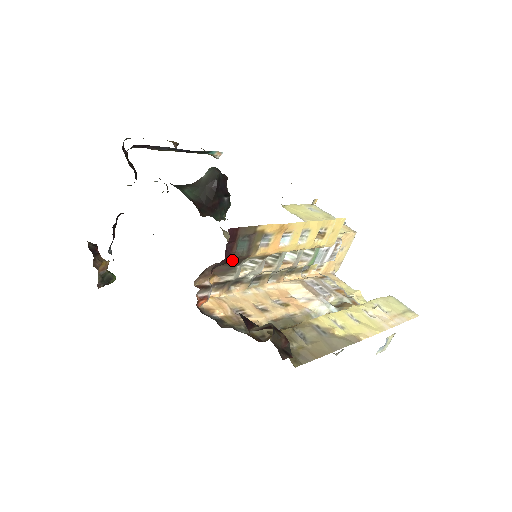
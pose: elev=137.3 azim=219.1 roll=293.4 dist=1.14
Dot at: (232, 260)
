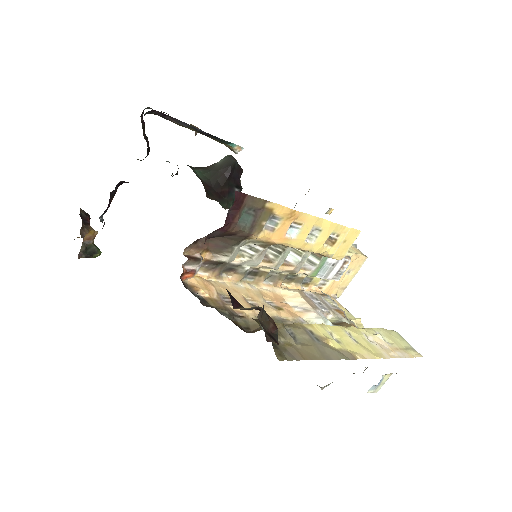
Dot at: (231, 234)
